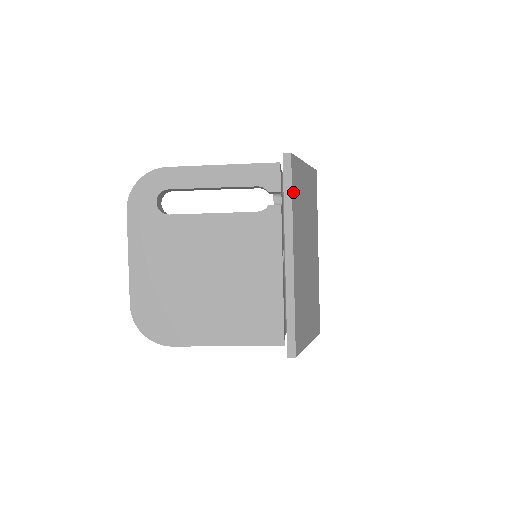
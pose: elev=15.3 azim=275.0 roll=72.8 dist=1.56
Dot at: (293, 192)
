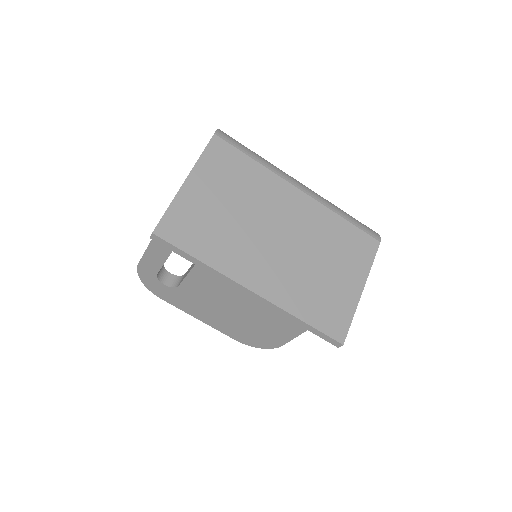
Dot at: (193, 251)
